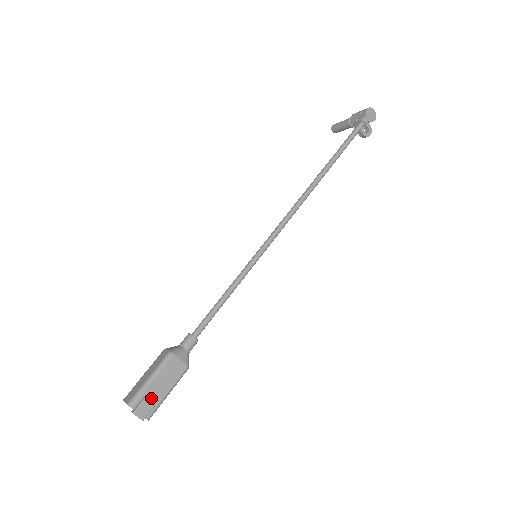
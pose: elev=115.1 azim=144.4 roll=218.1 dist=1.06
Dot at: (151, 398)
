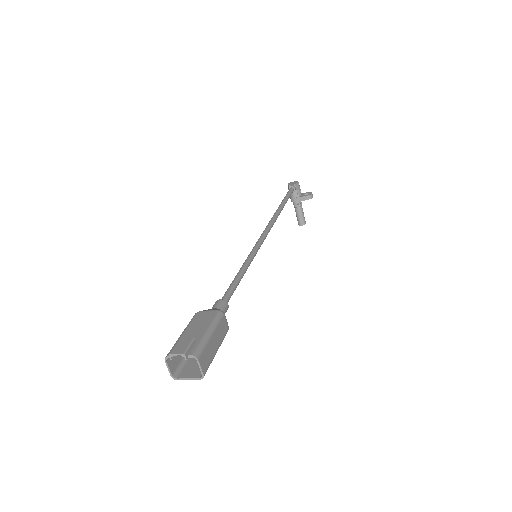
Dot at: (188, 342)
